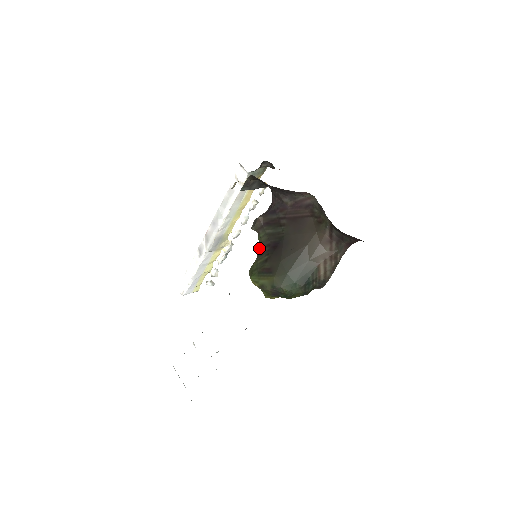
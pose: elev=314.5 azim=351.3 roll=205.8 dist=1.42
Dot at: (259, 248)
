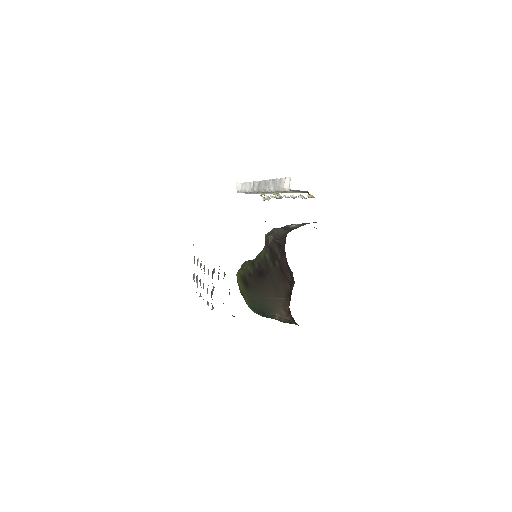
Dot at: (257, 257)
